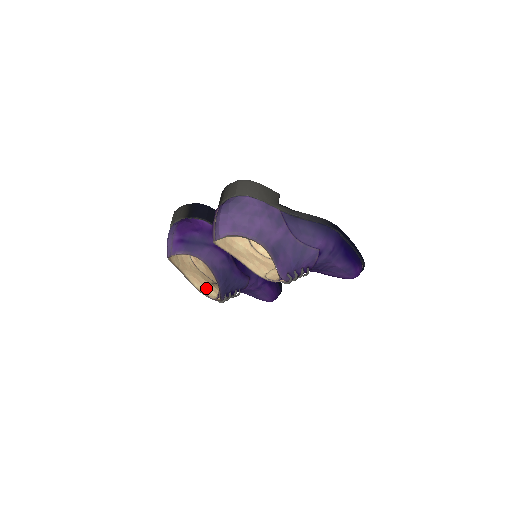
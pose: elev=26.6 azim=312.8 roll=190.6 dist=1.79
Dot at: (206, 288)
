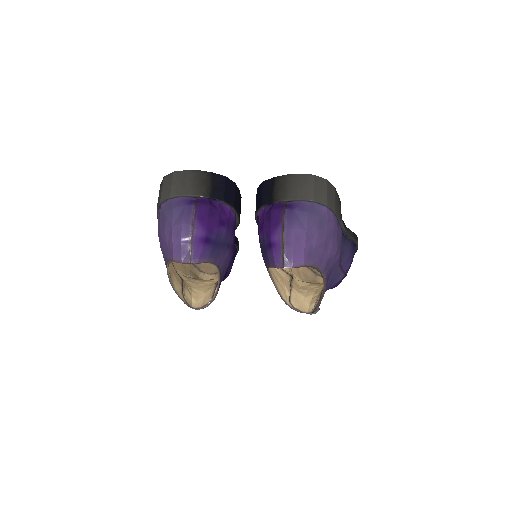
Dot at: (183, 289)
